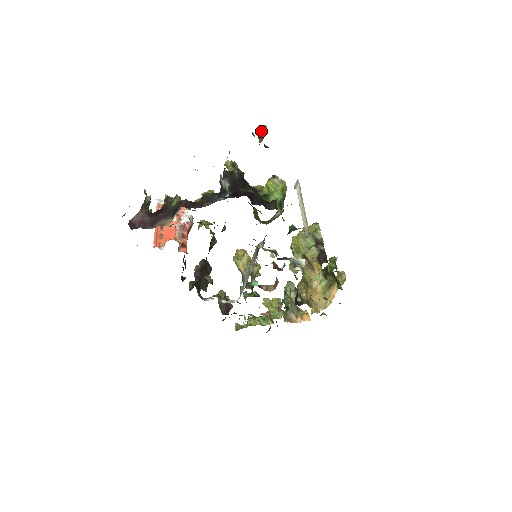
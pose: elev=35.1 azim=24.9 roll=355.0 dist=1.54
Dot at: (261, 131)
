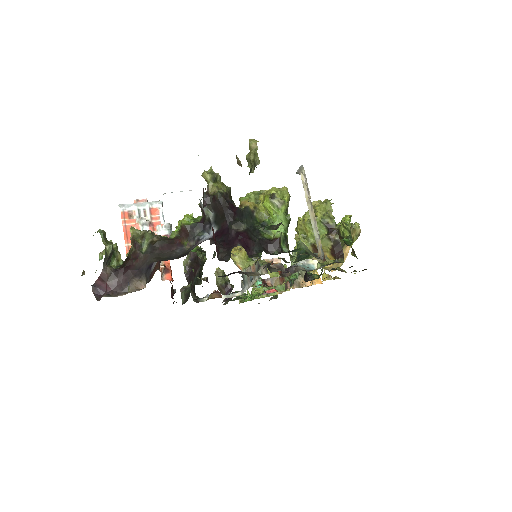
Dot at: occluded
